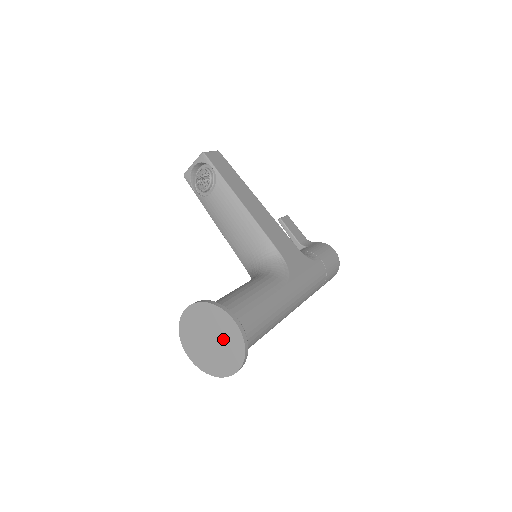
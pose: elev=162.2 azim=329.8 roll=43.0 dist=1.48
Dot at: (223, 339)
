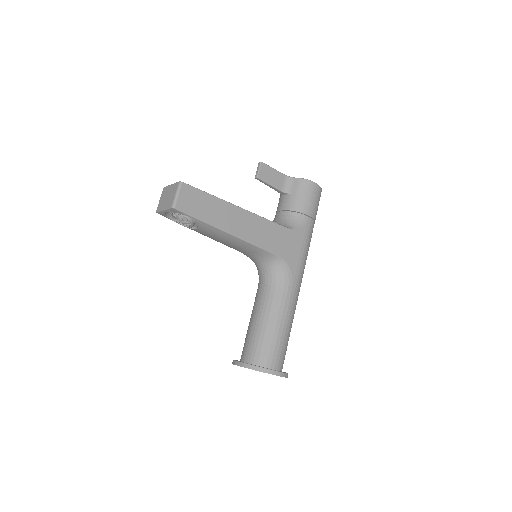
Dot at: occluded
